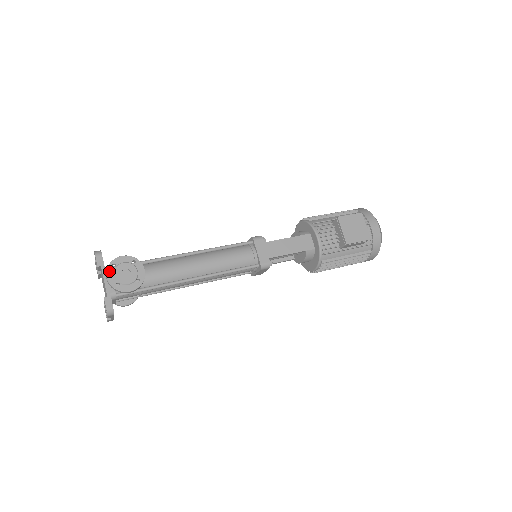
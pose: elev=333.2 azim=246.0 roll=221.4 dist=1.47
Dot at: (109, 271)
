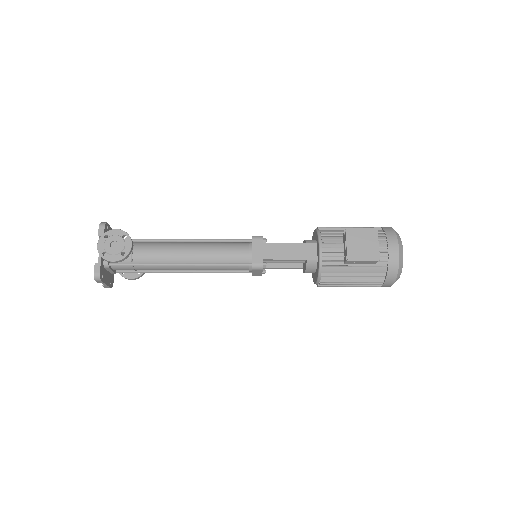
Dot at: (101, 240)
